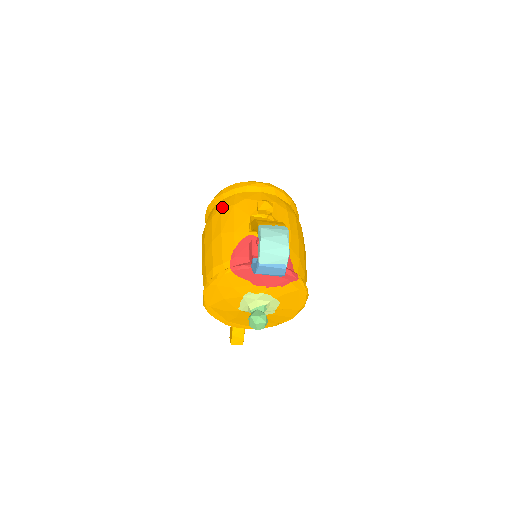
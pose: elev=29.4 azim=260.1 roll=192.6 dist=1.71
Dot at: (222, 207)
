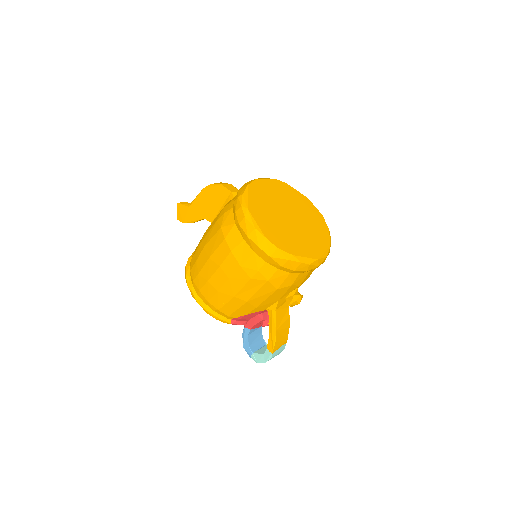
Dot at: (268, 283)
